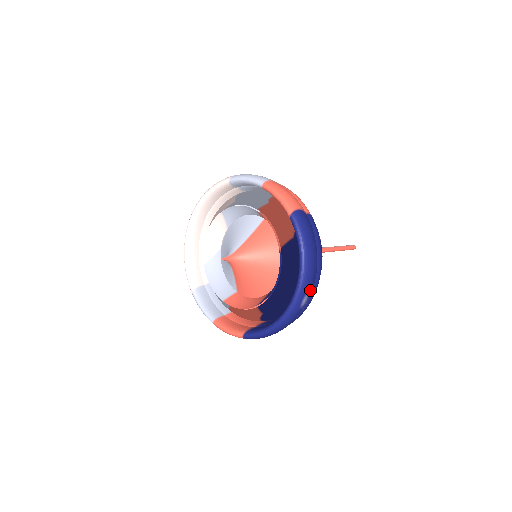
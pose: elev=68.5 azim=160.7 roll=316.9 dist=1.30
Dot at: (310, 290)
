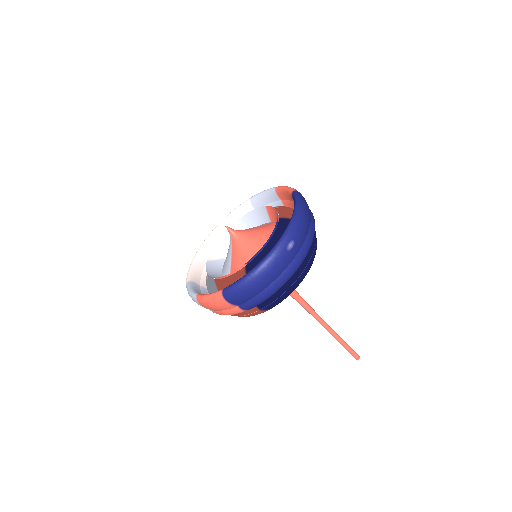
Dot at: (298, 241)
